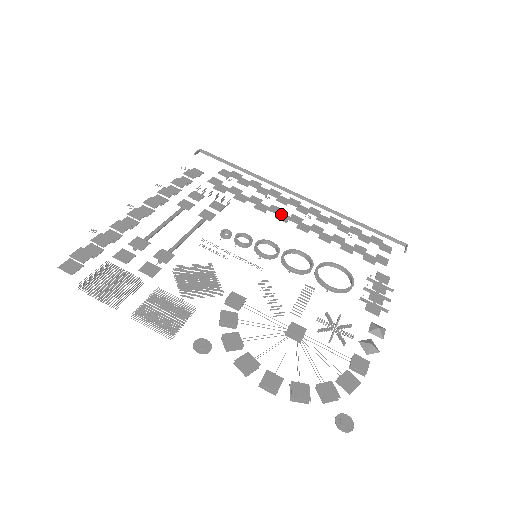
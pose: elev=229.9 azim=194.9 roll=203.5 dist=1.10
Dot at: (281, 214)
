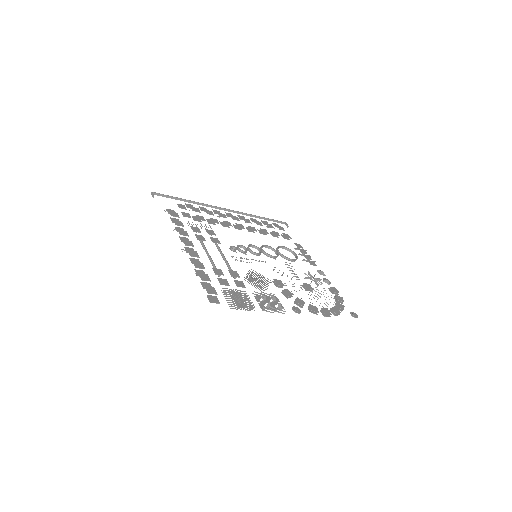
Dot at: (235, 225)
